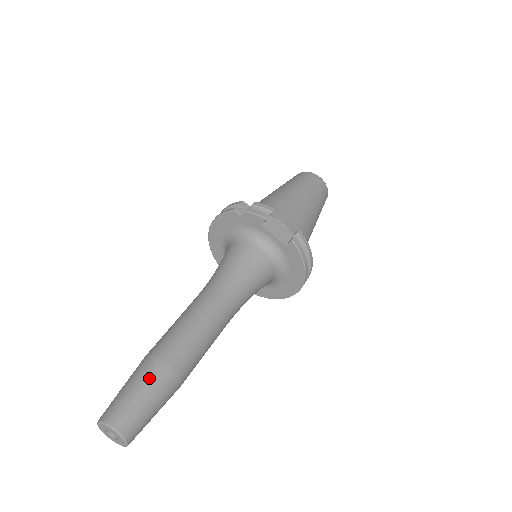
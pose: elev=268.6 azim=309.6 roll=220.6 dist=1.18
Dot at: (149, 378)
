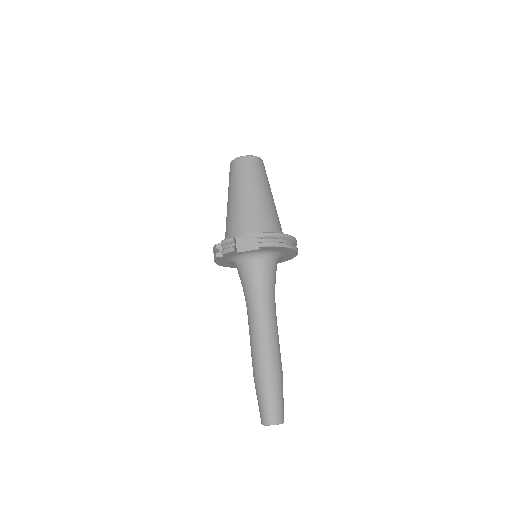
Dot at: (262, 389)
